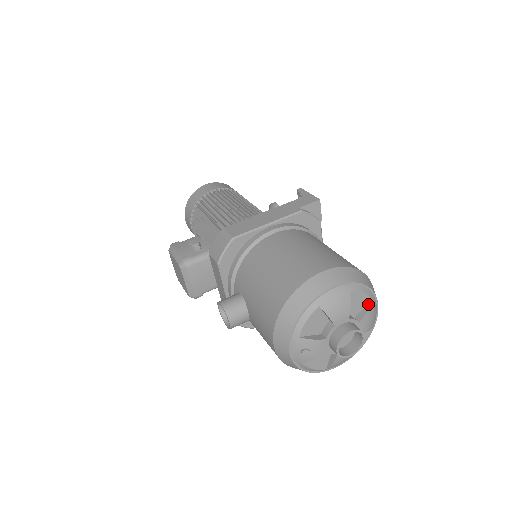
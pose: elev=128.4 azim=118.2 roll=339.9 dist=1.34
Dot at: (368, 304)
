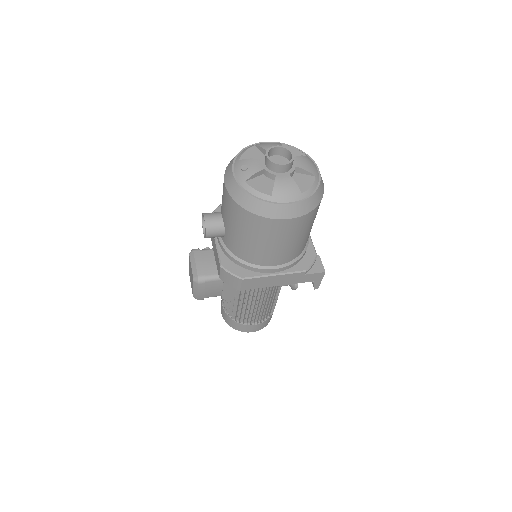
Dot at: occluded
